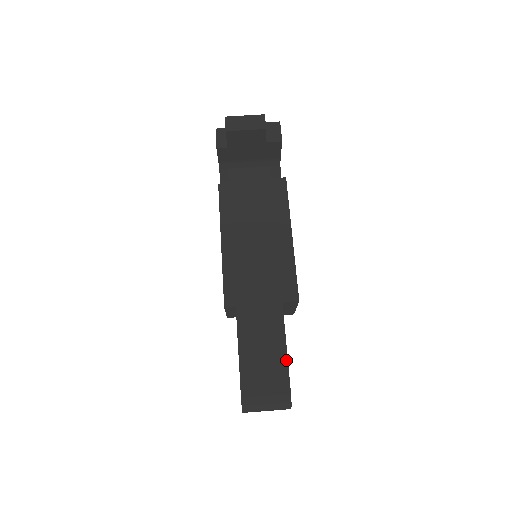
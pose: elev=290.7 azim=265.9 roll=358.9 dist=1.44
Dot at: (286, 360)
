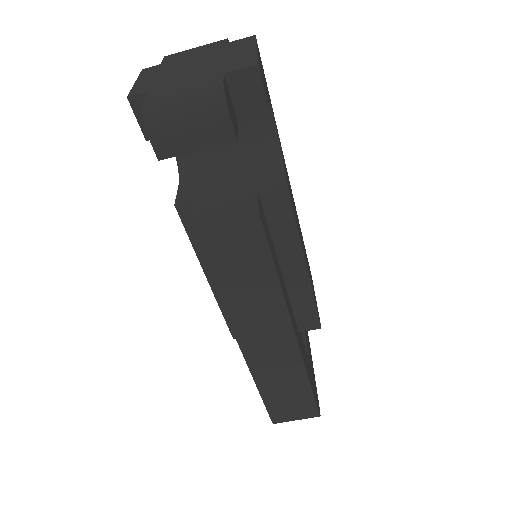
Dot at: (313, 399)
